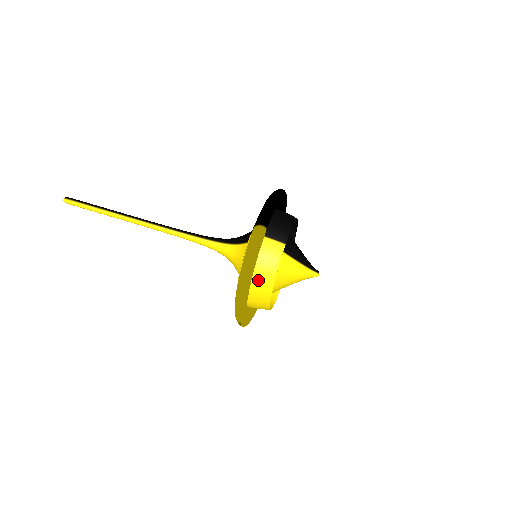
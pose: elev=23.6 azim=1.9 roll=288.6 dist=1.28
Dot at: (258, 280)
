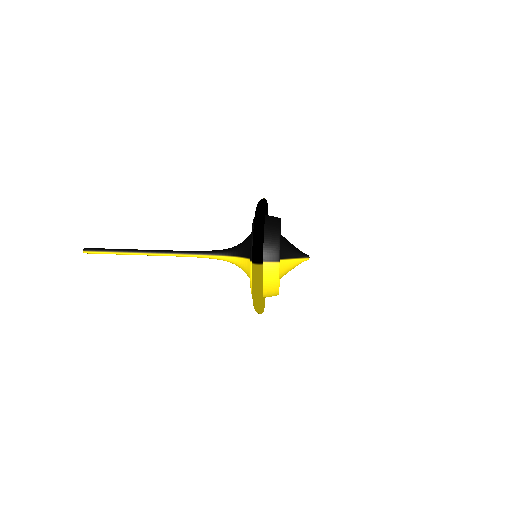
Dot at: (266, 291)
